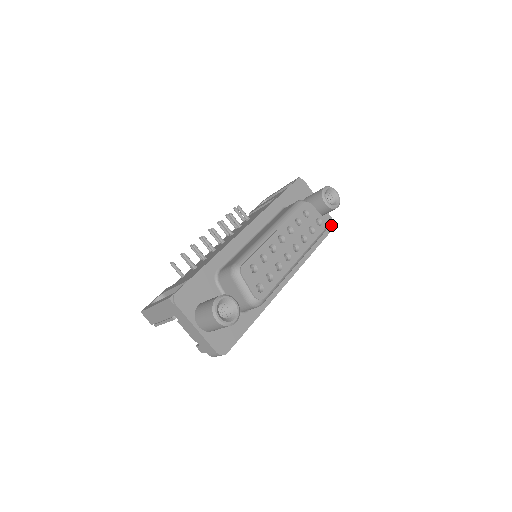
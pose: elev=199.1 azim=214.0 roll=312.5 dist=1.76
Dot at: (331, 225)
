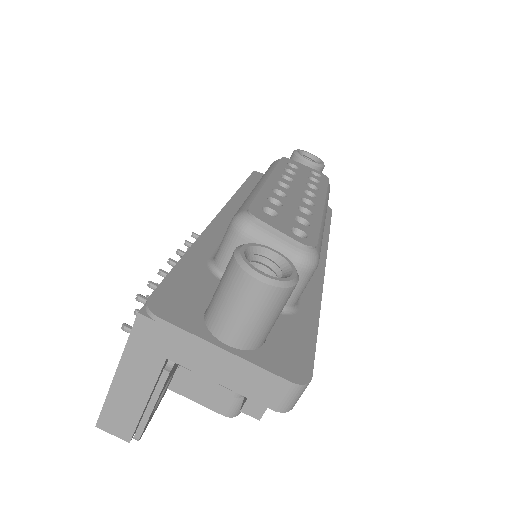
Dot at: occluded
